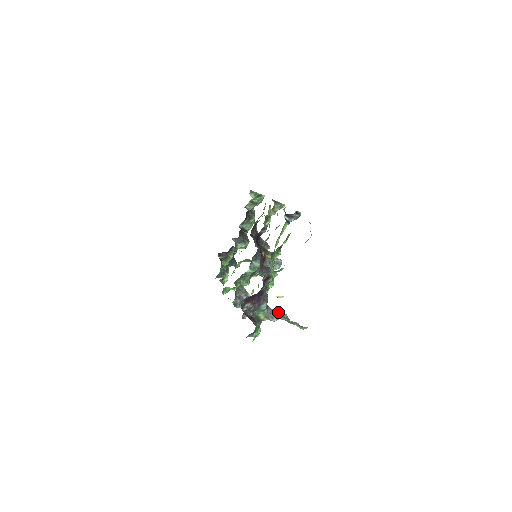
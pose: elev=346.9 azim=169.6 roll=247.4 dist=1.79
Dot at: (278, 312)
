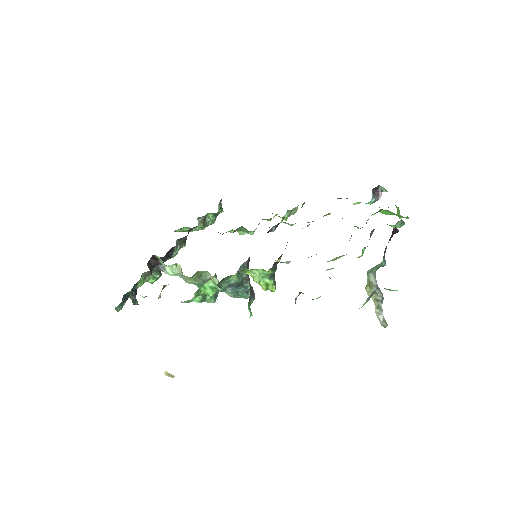
Dot at: occluded
